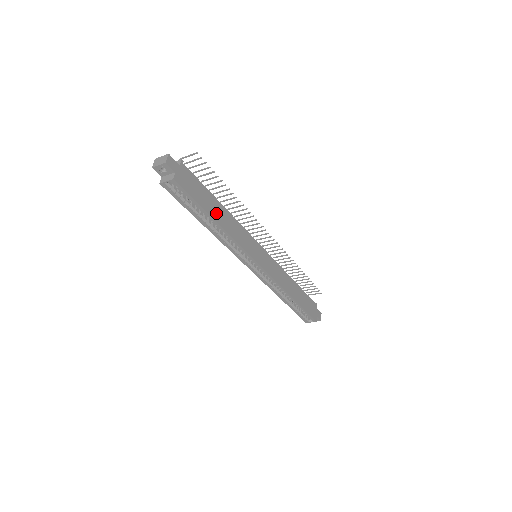
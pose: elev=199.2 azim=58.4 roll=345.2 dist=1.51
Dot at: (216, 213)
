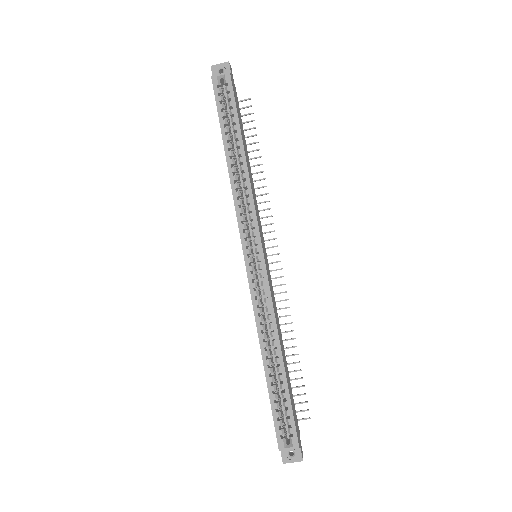
Dot at: (245, 149)
